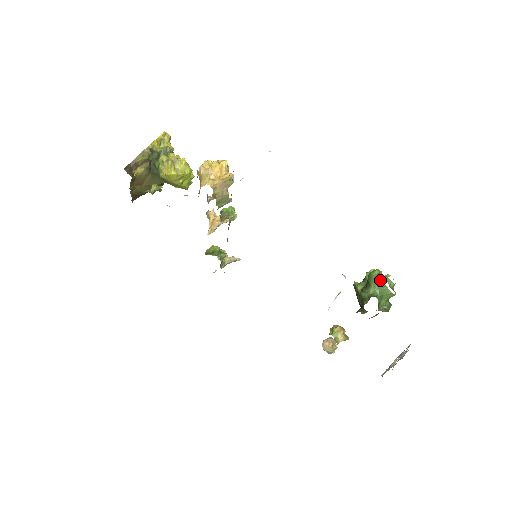
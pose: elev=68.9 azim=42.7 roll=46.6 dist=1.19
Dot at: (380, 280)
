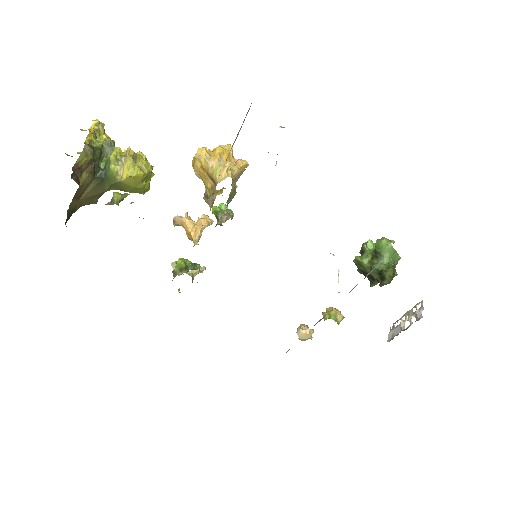
Dot at: (392, 247)
